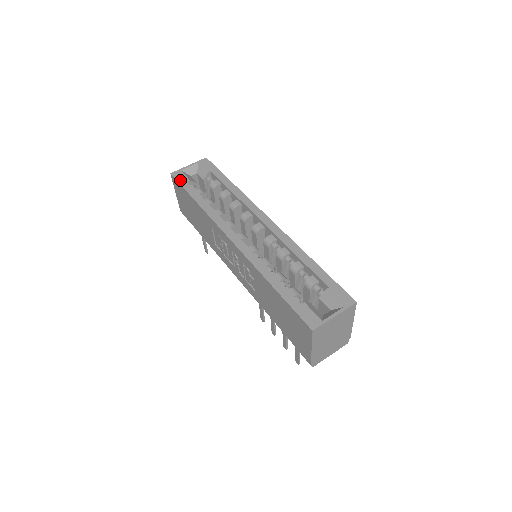
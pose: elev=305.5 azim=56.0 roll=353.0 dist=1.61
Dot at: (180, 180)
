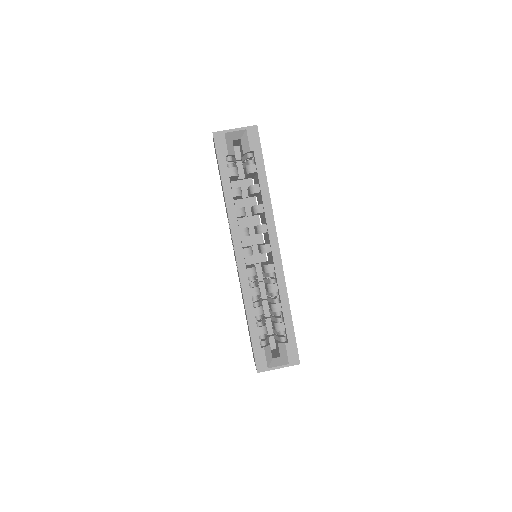
Dot at: (219, 149)
